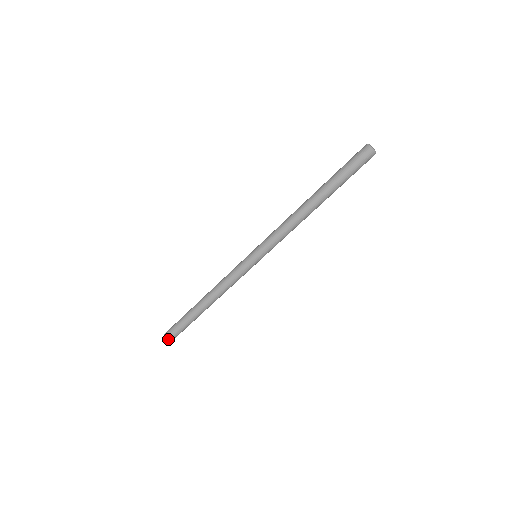
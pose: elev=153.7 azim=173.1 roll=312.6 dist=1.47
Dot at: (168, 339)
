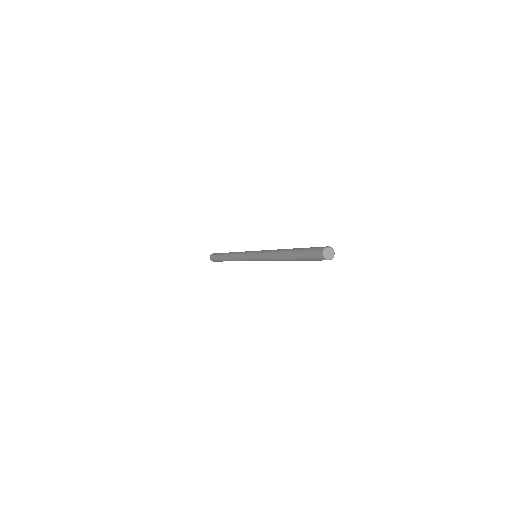
Dot at: (211, 258)
